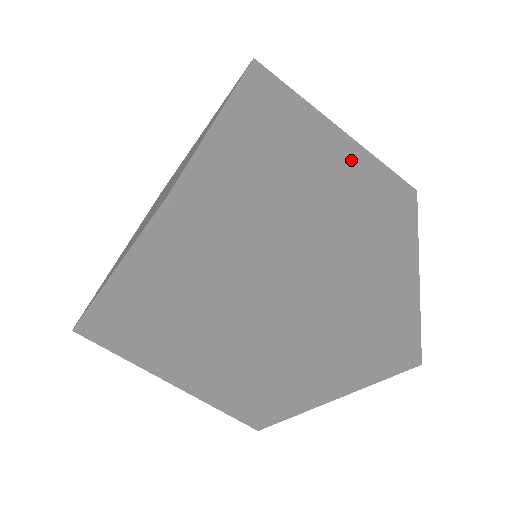
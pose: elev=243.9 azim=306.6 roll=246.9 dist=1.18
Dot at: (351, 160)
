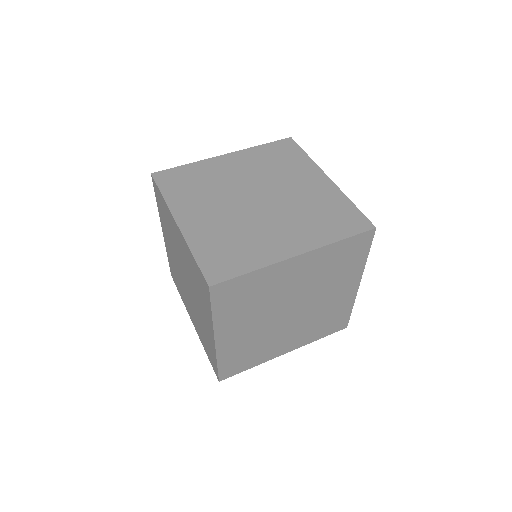
Dot at: occluded
